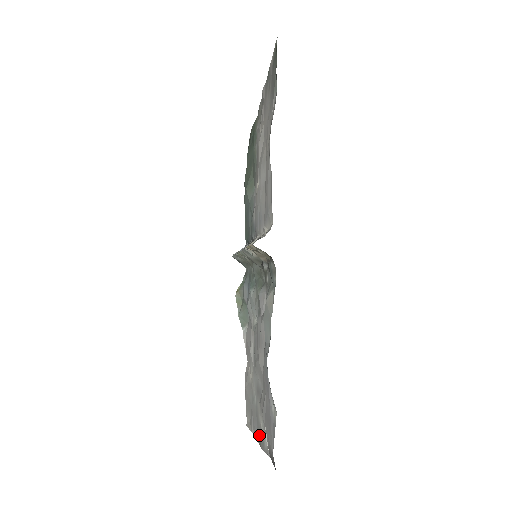
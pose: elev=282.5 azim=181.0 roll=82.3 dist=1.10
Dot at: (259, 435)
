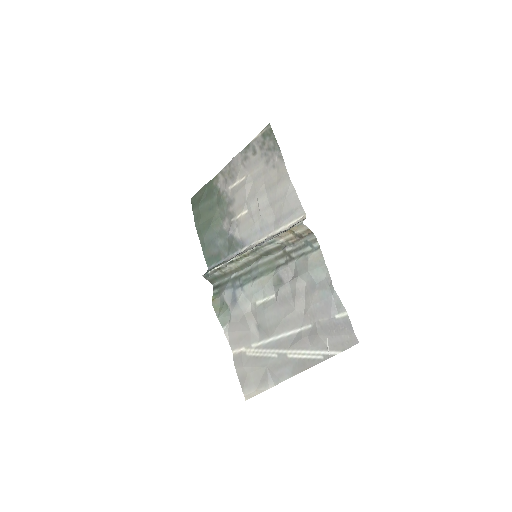
Dot at: (299, 367)
